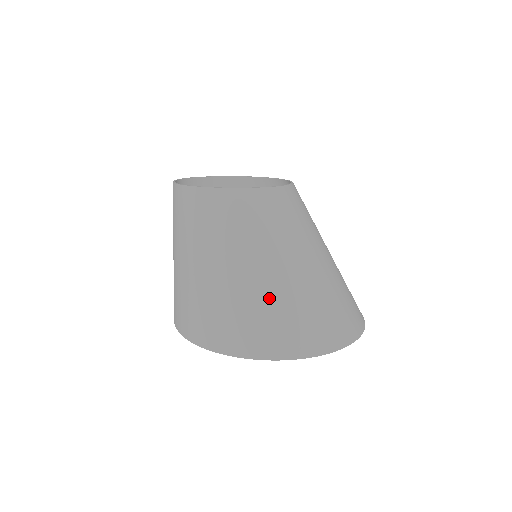
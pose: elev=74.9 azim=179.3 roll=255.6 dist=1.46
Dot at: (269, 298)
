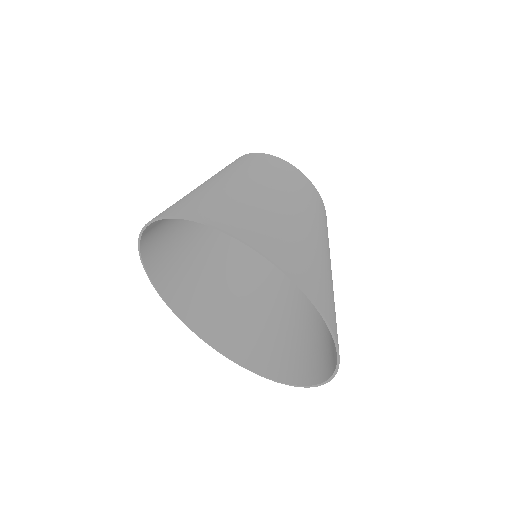
Dot at: (262, 206)
